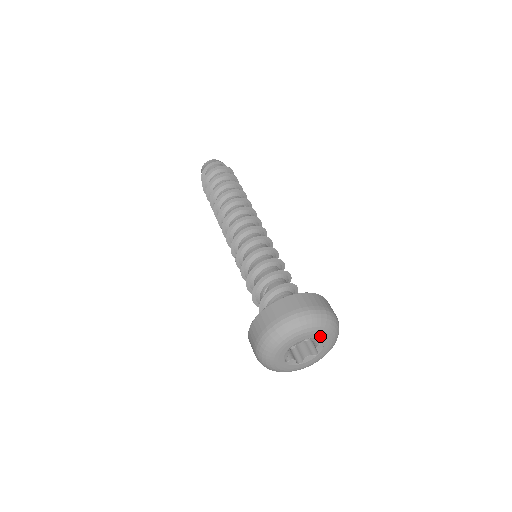
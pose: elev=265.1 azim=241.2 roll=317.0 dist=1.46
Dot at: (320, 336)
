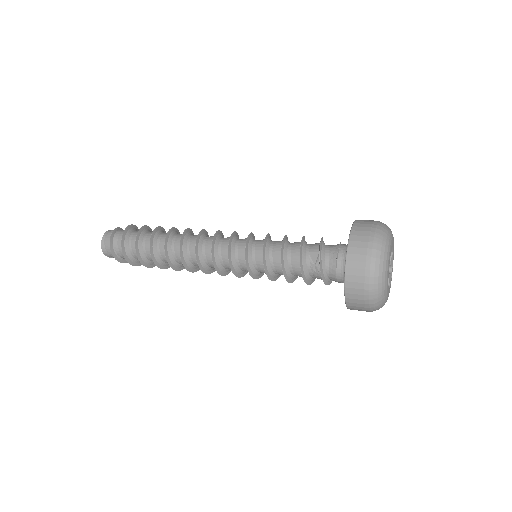
Dot at: (393, 244)
